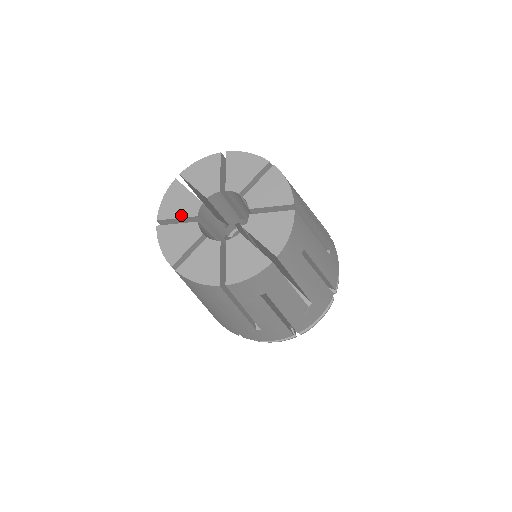
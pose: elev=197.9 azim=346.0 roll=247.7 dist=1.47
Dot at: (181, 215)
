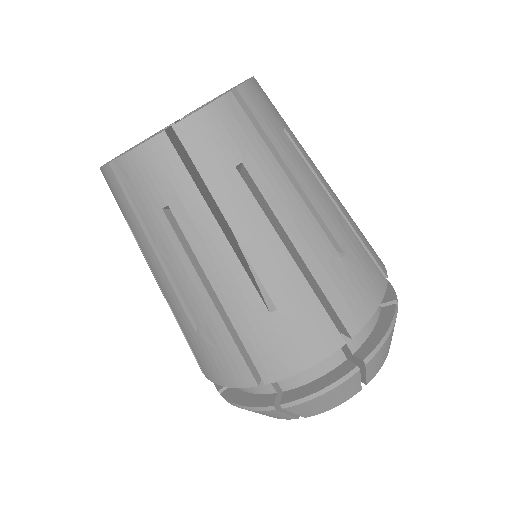
Dot at: occluded
